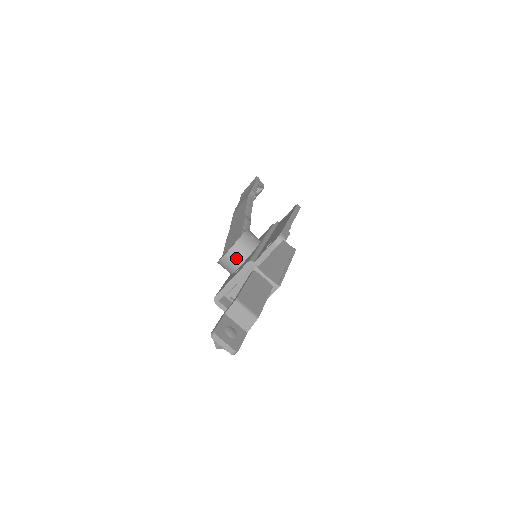
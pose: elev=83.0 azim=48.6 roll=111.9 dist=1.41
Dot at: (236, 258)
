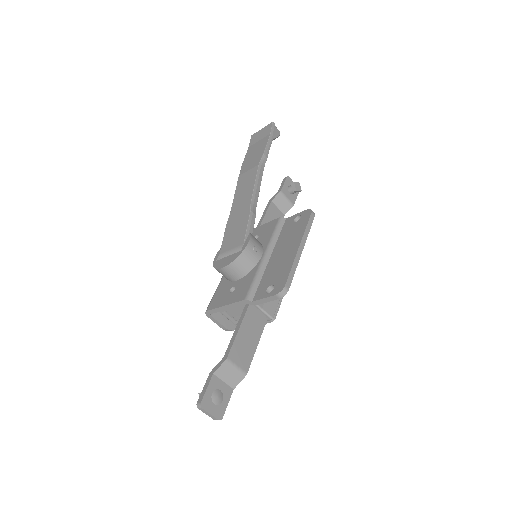
Dot at: (233, 273)
